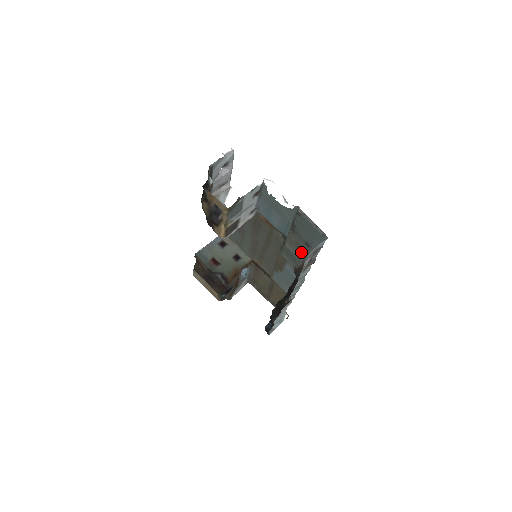
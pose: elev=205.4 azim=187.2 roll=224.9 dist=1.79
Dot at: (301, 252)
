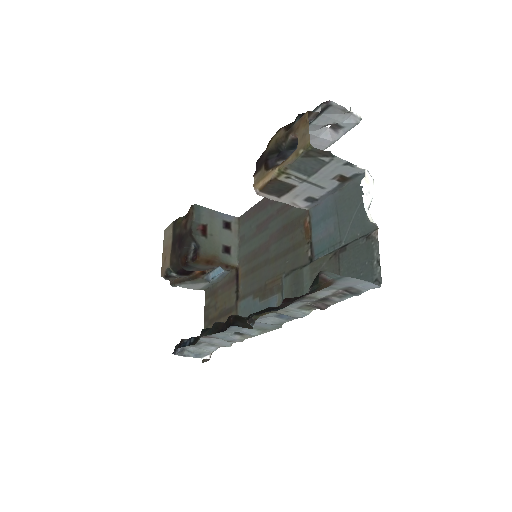
Dot at: occluded
